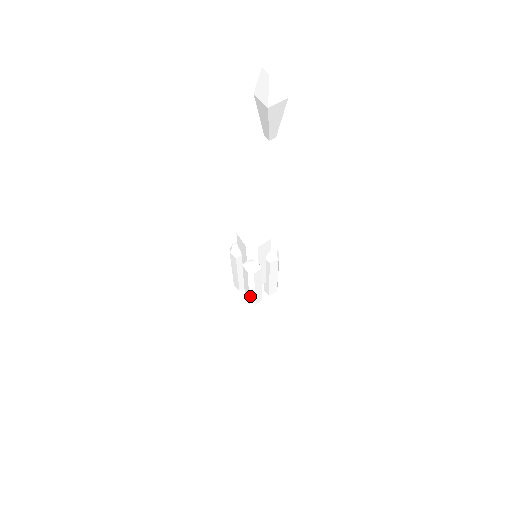
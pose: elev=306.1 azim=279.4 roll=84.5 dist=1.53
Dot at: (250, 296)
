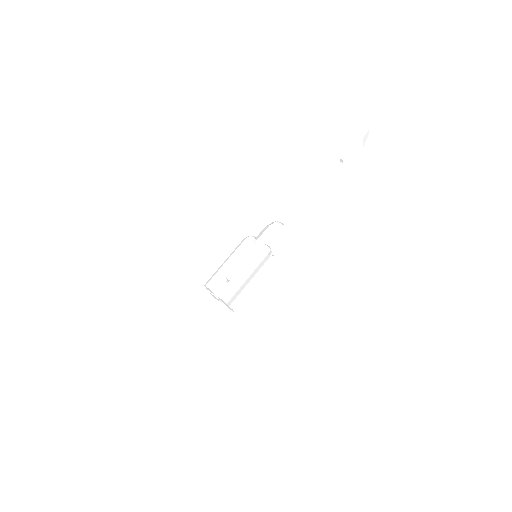
Dot at: (216, 272)
